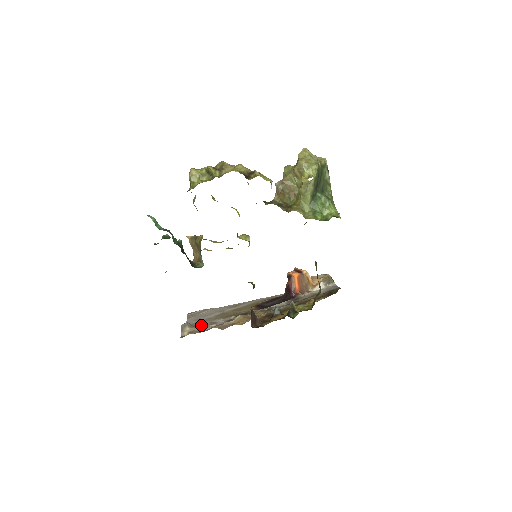
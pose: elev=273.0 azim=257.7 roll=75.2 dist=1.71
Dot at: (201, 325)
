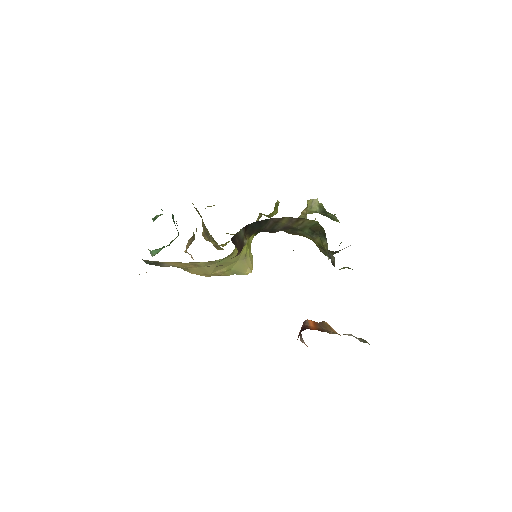
Dot at: occluded
